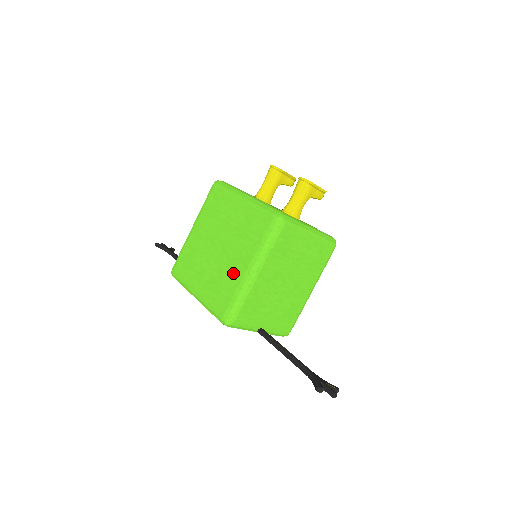
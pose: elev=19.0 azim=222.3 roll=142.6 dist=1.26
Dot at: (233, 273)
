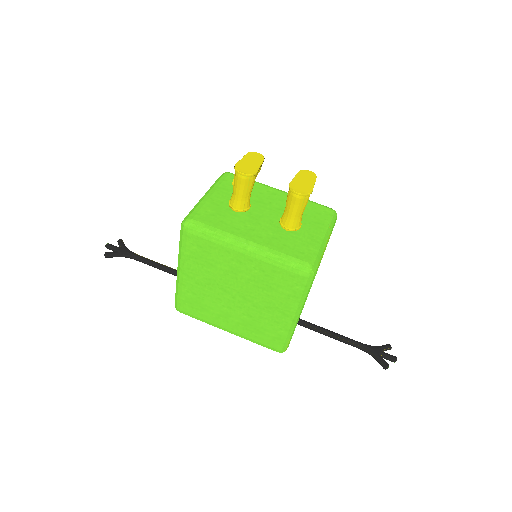
Dot at: (271, 319)
